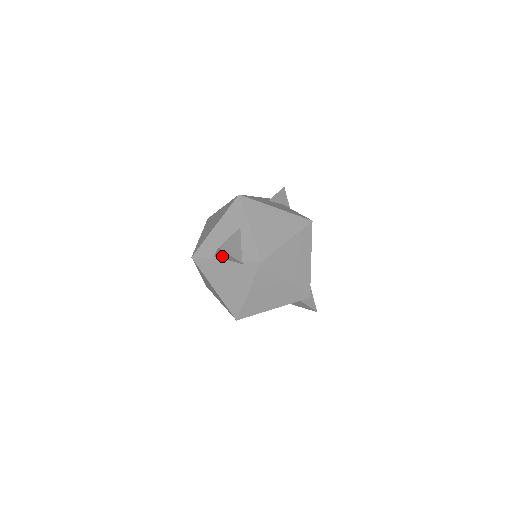
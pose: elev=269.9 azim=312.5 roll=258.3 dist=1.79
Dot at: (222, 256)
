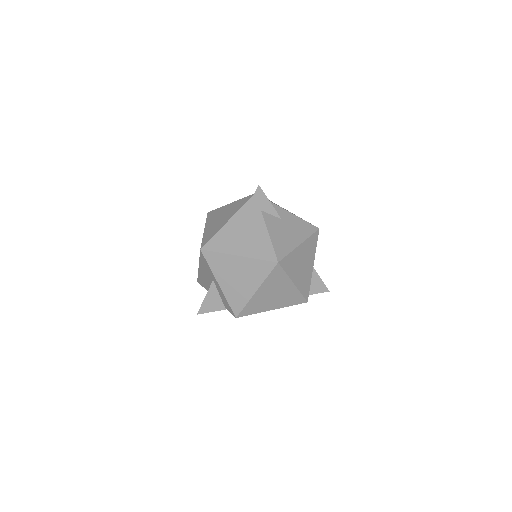
Dot at: occluded
